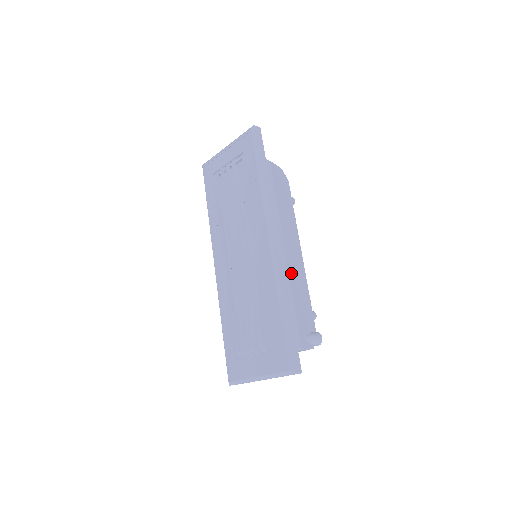
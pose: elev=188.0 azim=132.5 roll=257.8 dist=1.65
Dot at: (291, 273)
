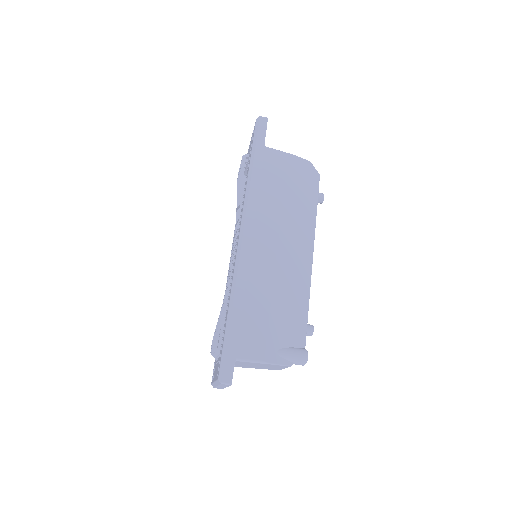
Dot at: (279, 276)
